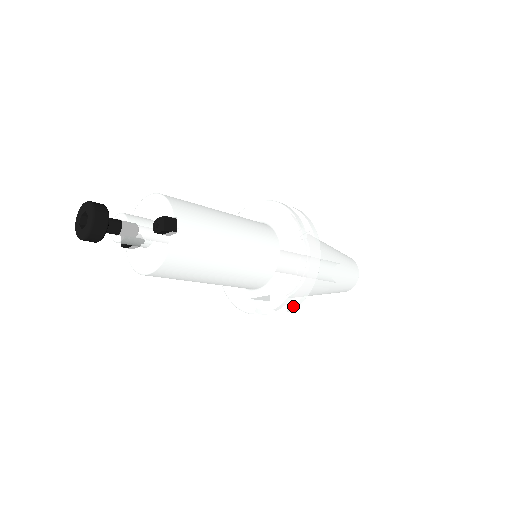
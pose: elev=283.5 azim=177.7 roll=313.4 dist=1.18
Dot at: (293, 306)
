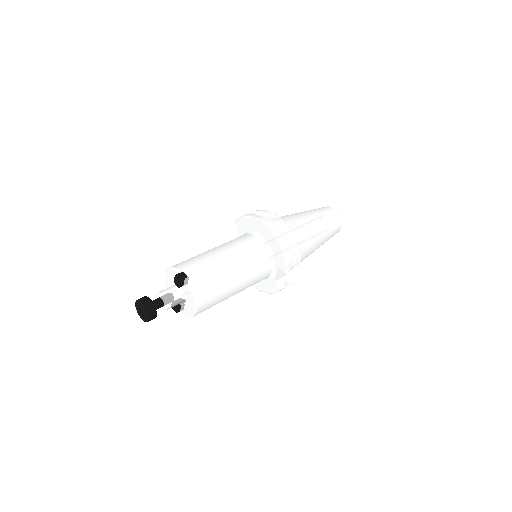
Dot at: (298, 261)
